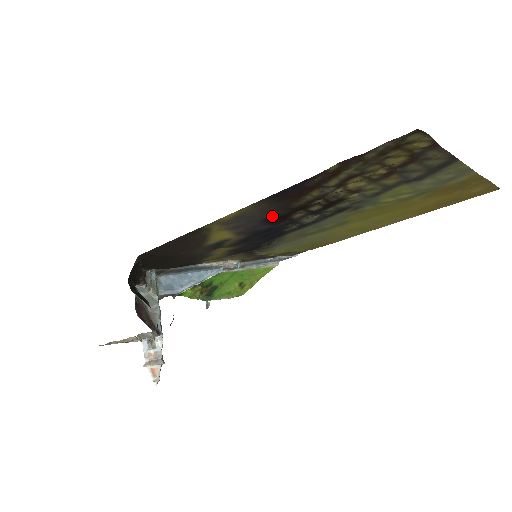
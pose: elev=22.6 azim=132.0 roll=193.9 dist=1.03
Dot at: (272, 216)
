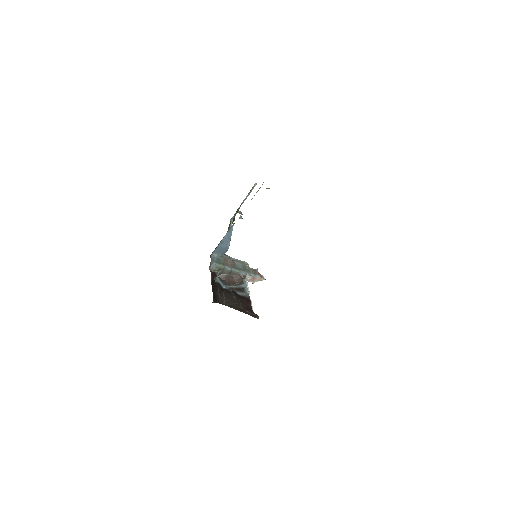
Dot at: occluded
